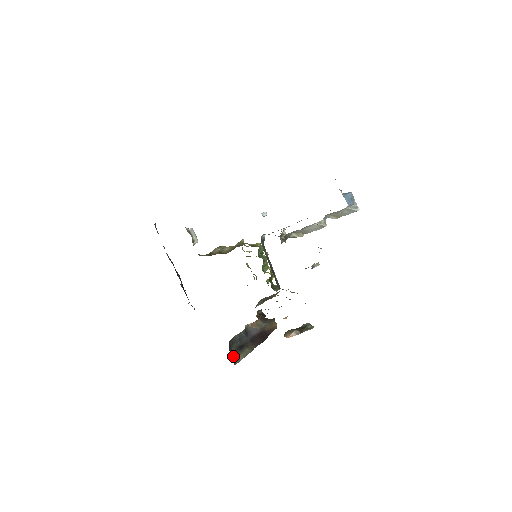
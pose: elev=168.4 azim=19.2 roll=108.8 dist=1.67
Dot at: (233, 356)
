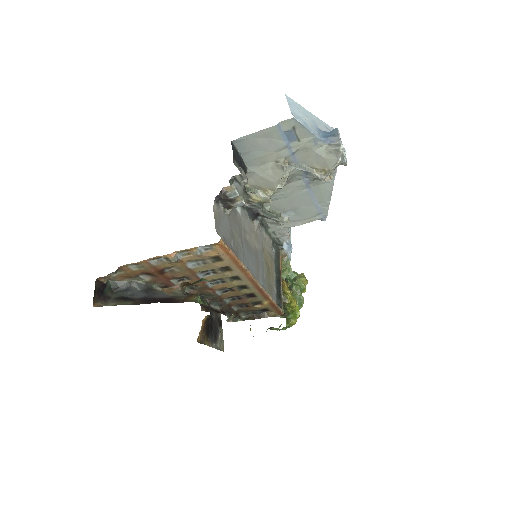
Dot at: (104, 299)
